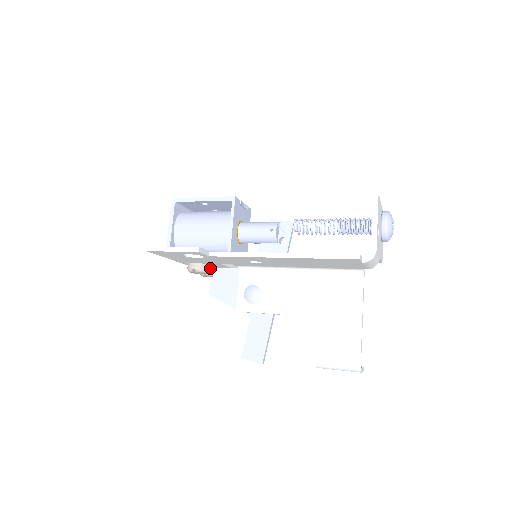
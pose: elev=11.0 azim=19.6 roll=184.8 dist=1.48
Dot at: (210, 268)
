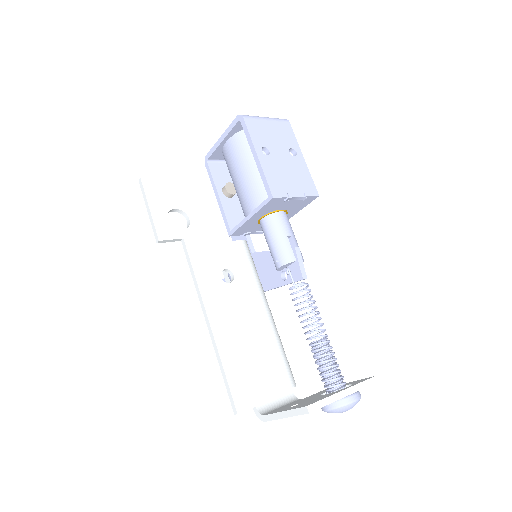
Dot at: occluded
